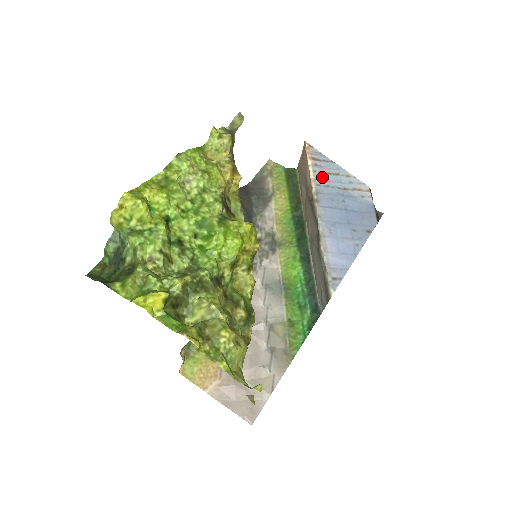
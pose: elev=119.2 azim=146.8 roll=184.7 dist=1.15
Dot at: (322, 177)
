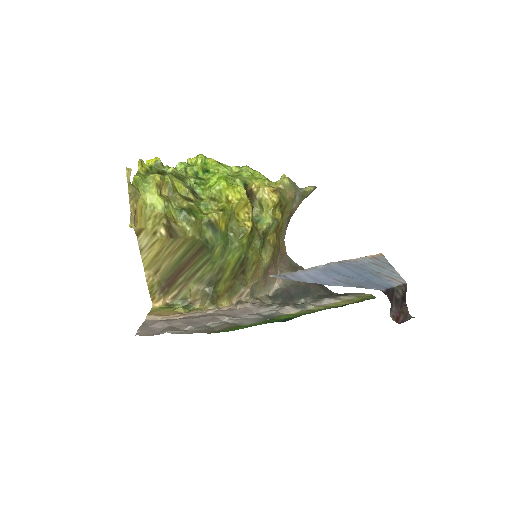
Dot at: (366, 262)
